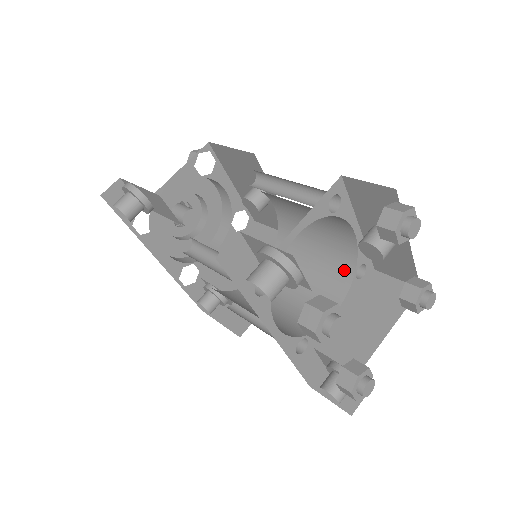
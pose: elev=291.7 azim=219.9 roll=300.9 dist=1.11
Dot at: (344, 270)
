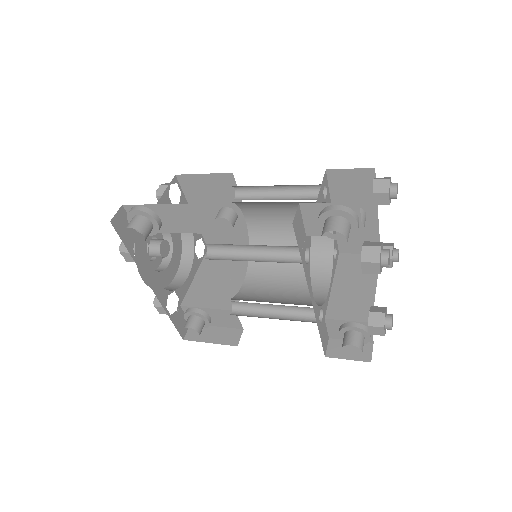
Dot at: (323, 255)
